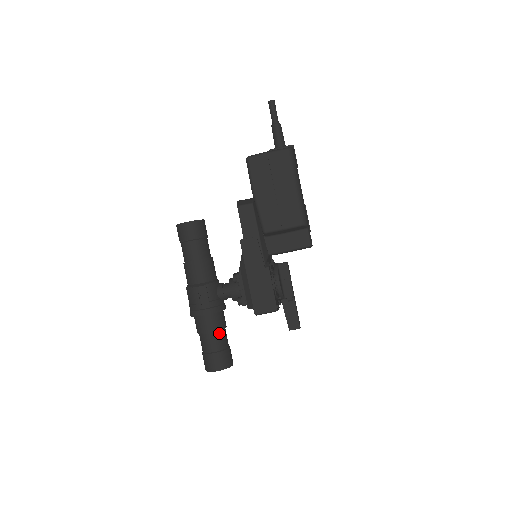
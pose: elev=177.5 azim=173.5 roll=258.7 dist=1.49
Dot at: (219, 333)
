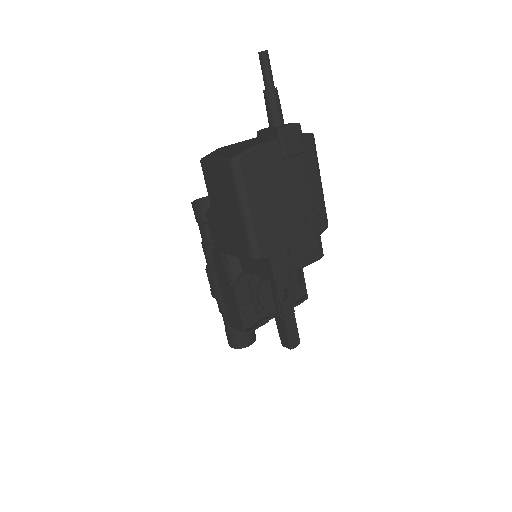
Dot at: occluded
